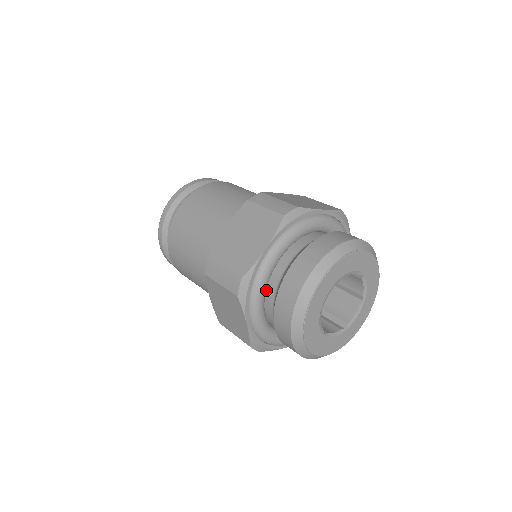
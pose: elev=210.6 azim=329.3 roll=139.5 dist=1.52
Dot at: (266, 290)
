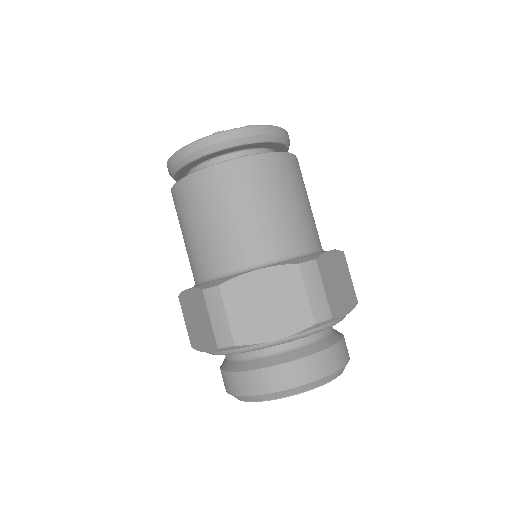
Dot at: occluded
